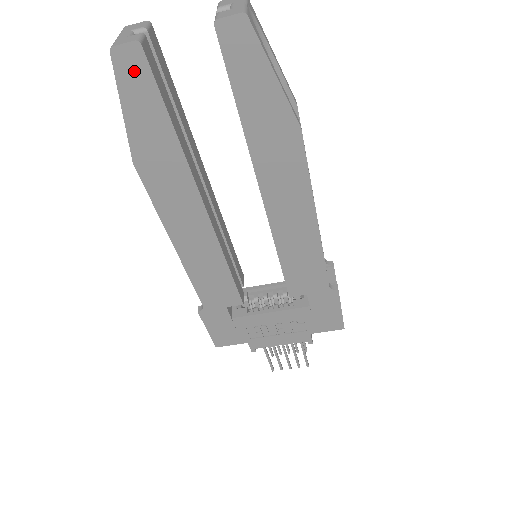
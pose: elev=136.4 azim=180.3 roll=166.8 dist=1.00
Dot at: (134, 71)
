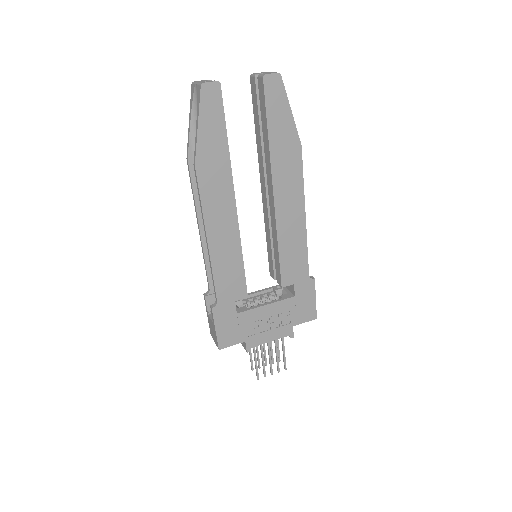
Dot at: (212, 100)
